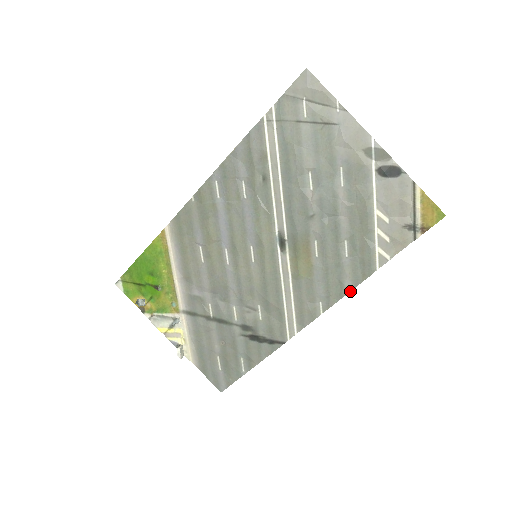
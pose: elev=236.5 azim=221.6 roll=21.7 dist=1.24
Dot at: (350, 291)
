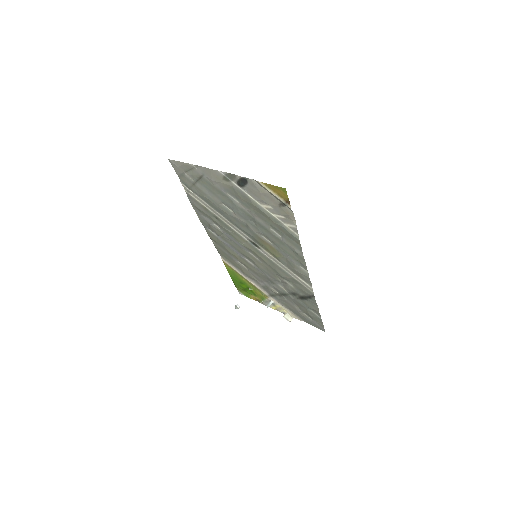
Dot at: occluded
